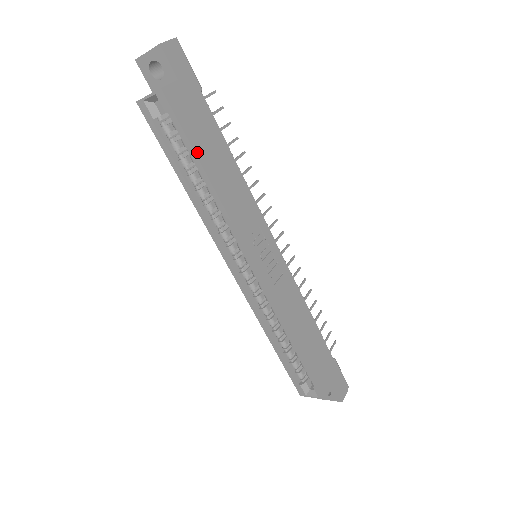
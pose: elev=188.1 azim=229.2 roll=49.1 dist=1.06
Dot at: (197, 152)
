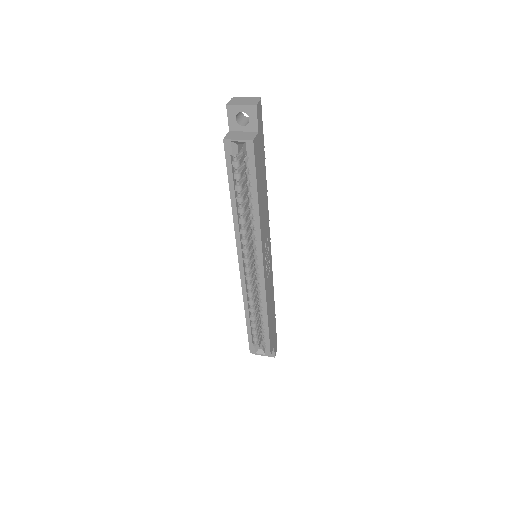
Dot at: (258, 186)
